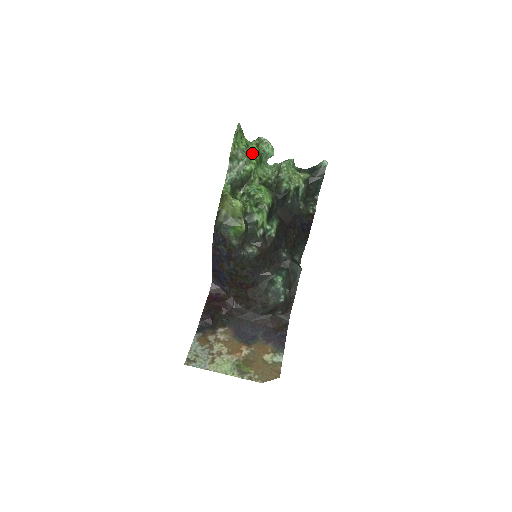
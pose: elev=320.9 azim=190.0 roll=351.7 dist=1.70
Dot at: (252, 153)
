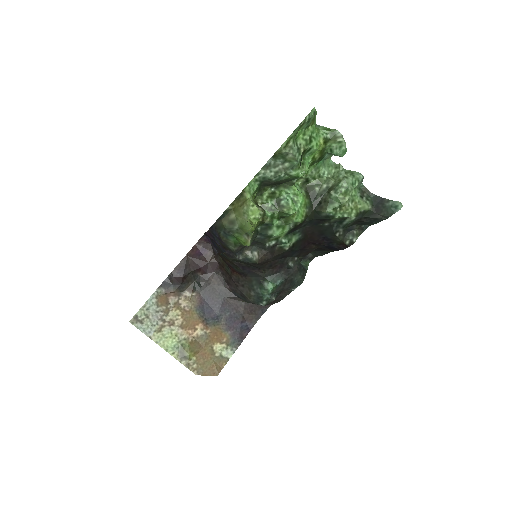
Dot at: (311, 152)
